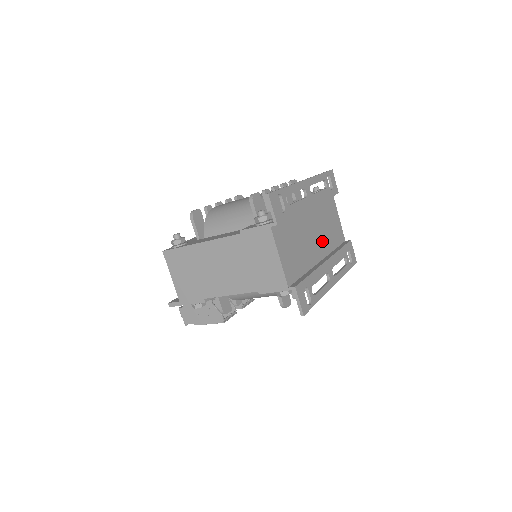
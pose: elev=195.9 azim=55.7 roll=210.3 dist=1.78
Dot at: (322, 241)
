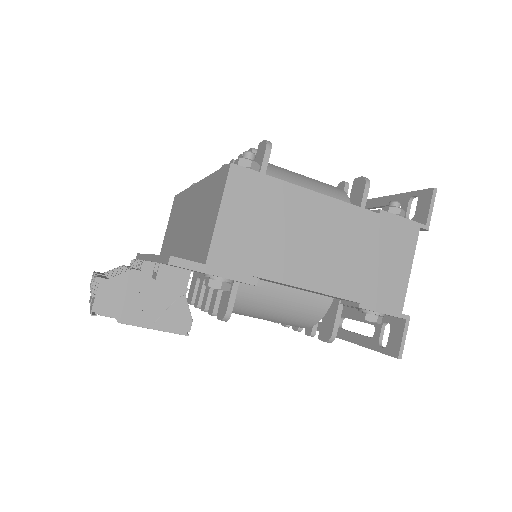
Dot at: occluded
